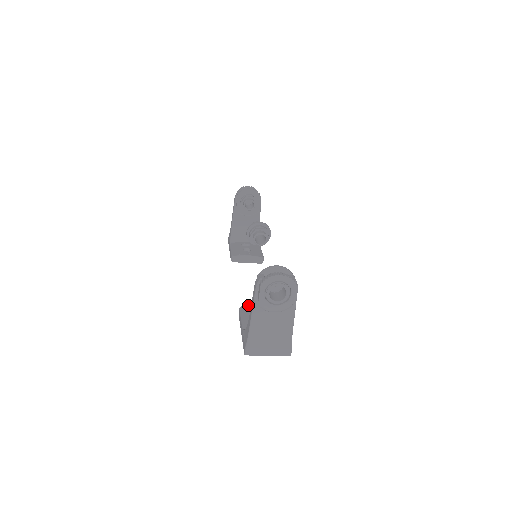
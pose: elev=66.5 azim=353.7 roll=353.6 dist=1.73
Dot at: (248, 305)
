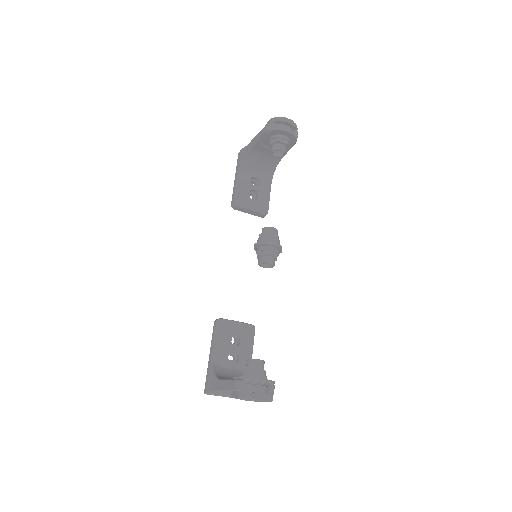
Dot at: (226, 320)
